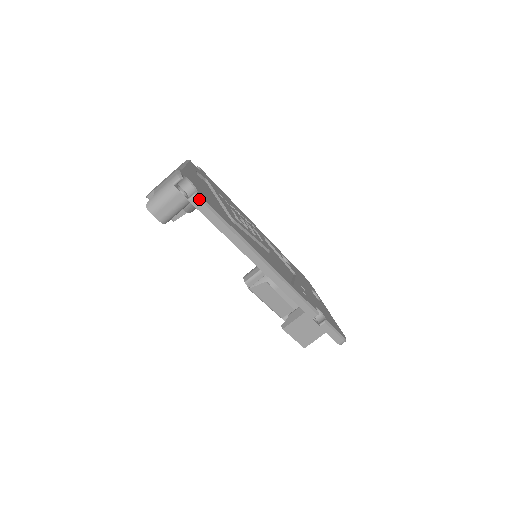
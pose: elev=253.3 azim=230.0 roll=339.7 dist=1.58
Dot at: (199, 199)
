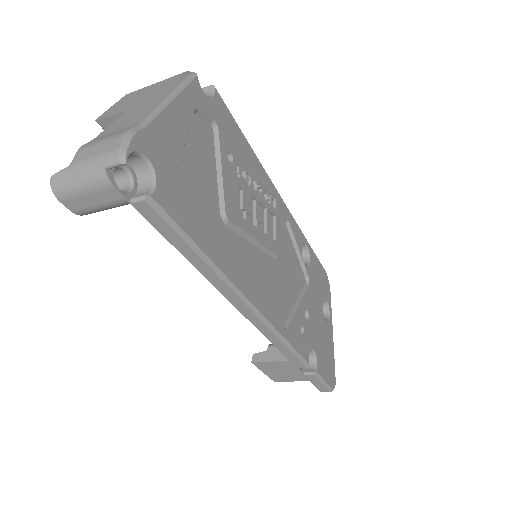
Dot at: (151, 207)
